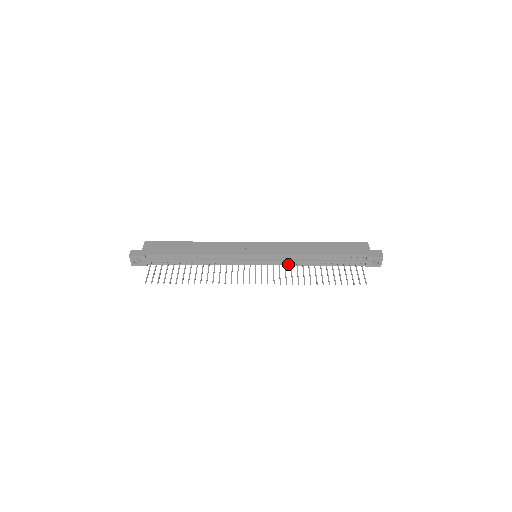
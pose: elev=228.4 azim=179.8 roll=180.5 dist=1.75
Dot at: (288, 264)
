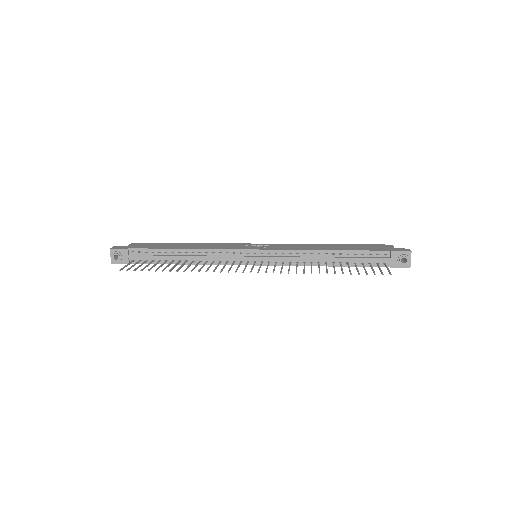
Dot at: (294, 264)
